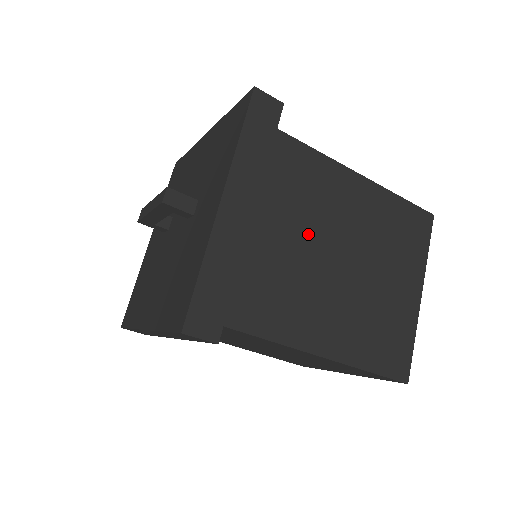
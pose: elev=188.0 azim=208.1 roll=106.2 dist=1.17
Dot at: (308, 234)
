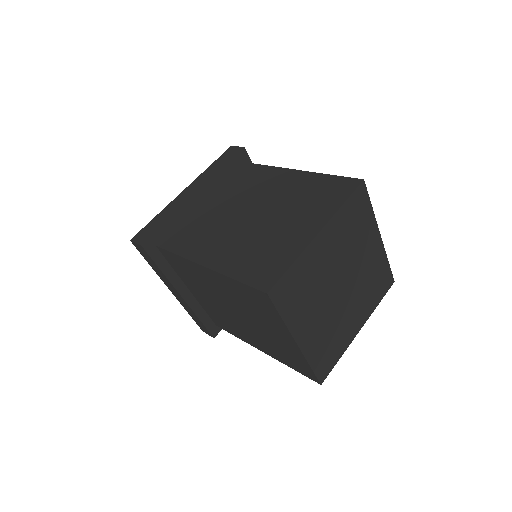
Dot at: (235, 204)
